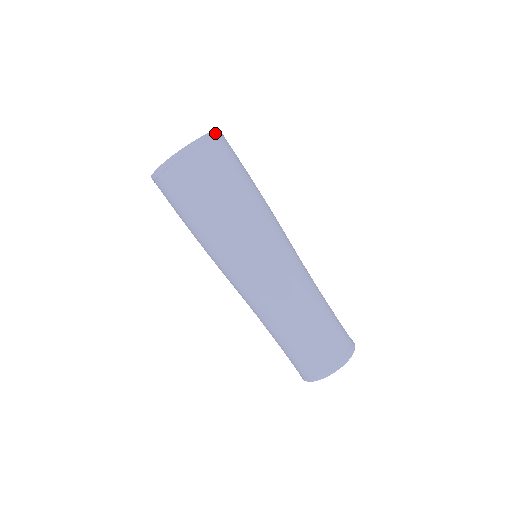
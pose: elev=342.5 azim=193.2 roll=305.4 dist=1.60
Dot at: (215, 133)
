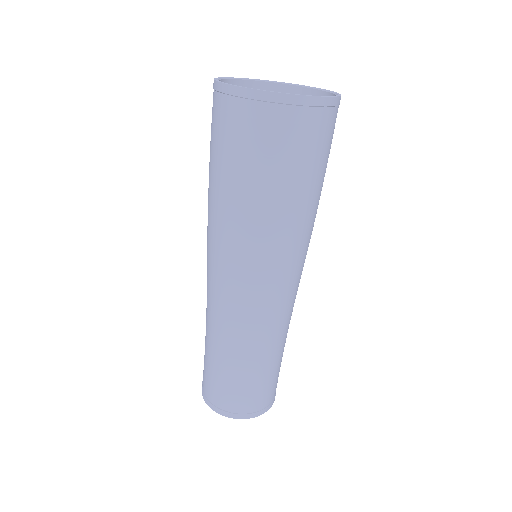
Dot at: (332, 101)
